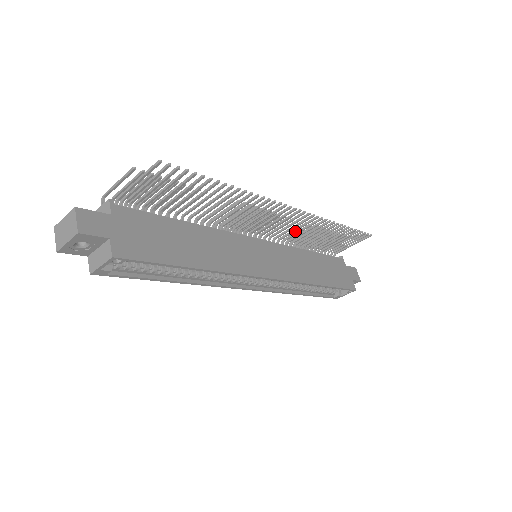
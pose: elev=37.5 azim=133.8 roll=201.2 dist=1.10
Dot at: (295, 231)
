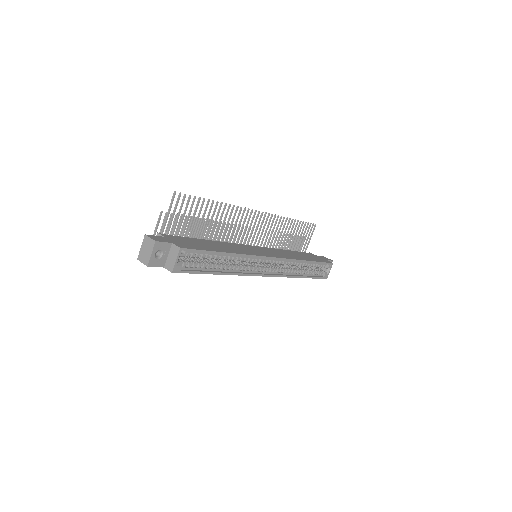
Dot at: occluded
